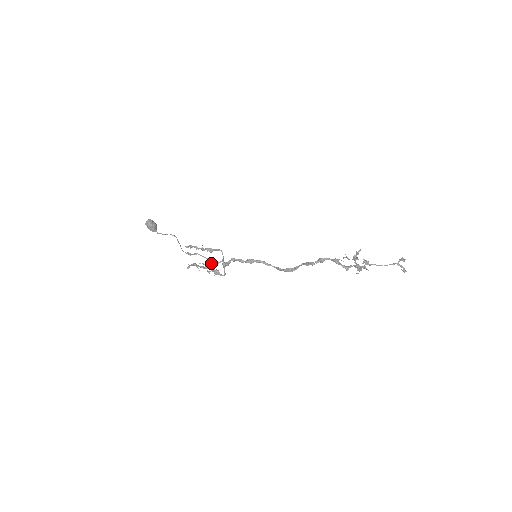
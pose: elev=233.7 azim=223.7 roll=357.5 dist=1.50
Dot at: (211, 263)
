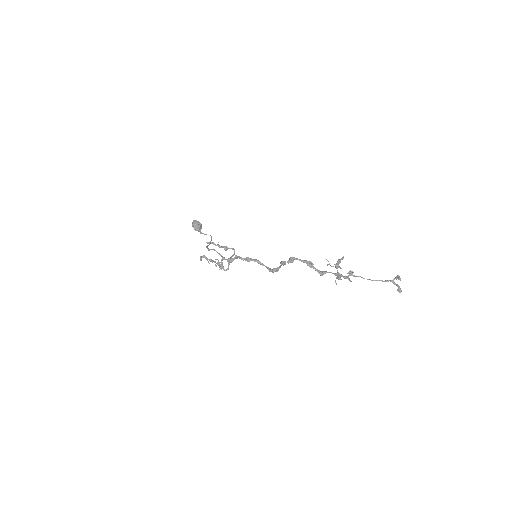
Dot at: (222, 259)
